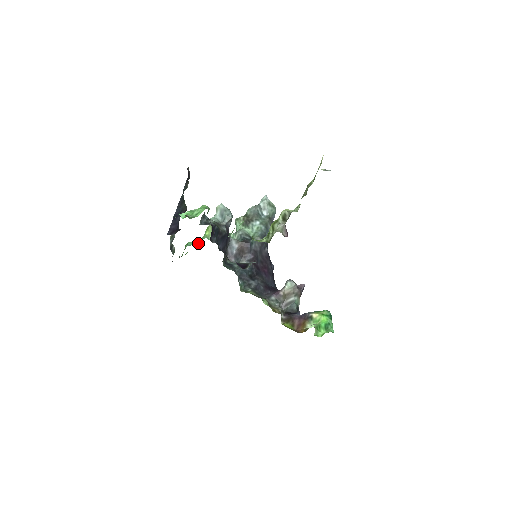
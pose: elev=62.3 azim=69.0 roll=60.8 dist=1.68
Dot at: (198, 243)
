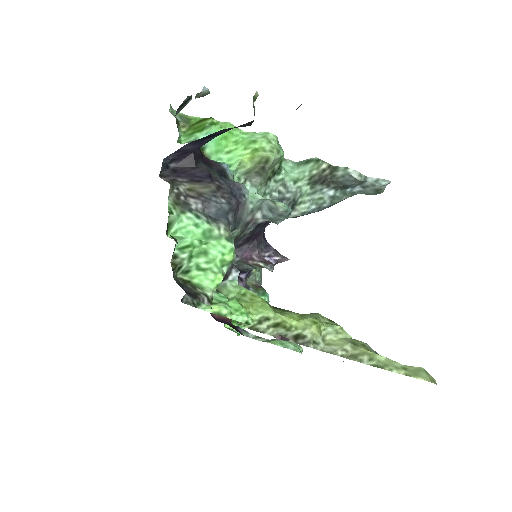
Dot at: (220, 155)
